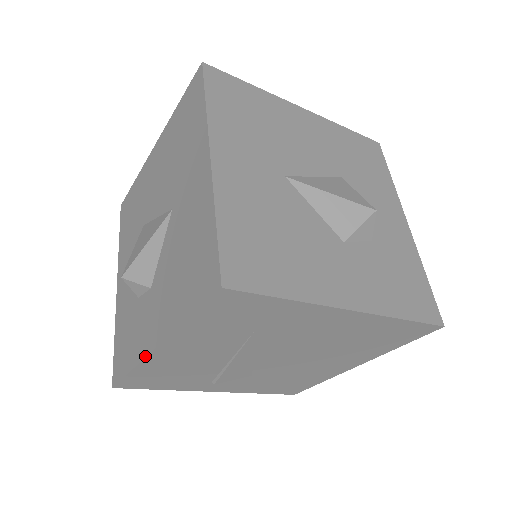
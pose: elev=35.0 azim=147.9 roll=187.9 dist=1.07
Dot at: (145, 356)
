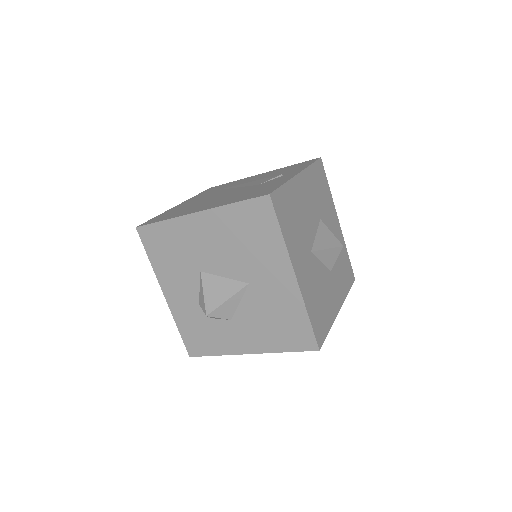
Dot at: (237, 354)
